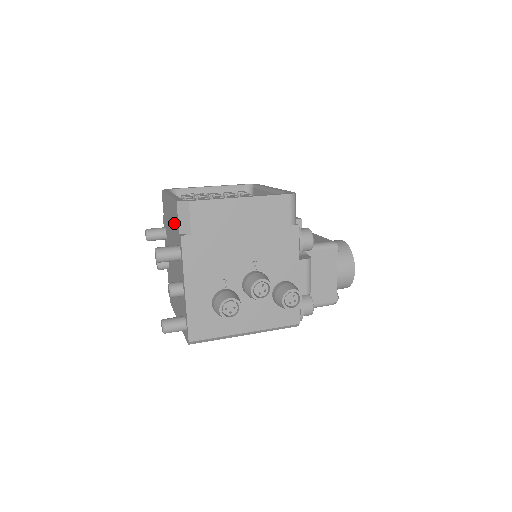
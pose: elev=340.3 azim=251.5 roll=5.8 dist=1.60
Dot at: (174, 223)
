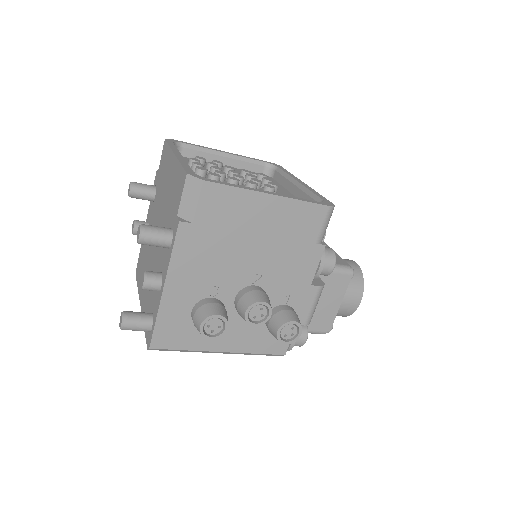
Dot at: (173, 196)
